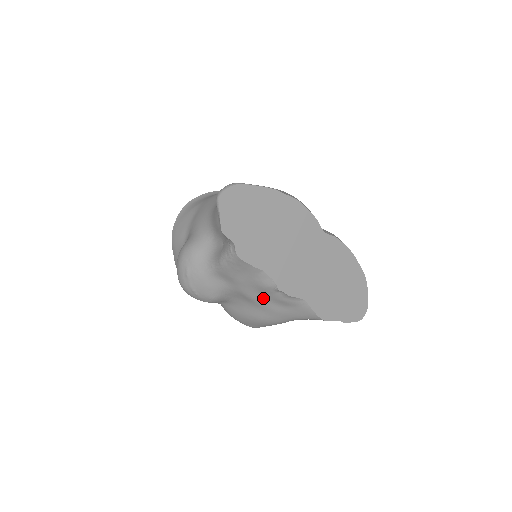
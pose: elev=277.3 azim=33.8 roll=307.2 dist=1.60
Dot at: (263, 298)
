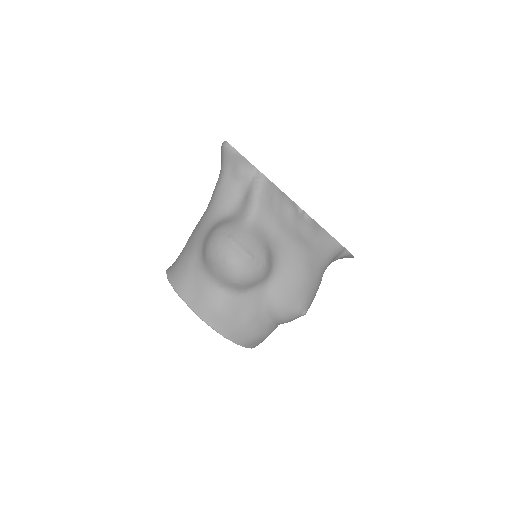
Dot at: (297, 234)
